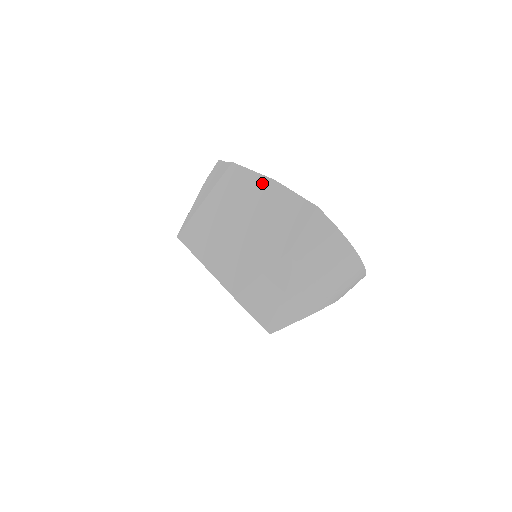
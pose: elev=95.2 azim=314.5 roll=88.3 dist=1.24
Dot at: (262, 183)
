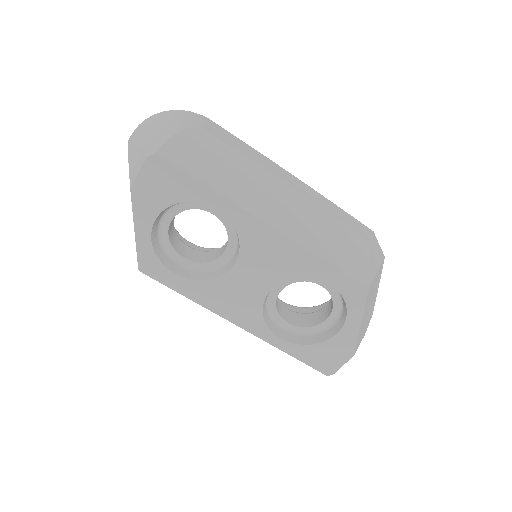
Dot at: occluded
